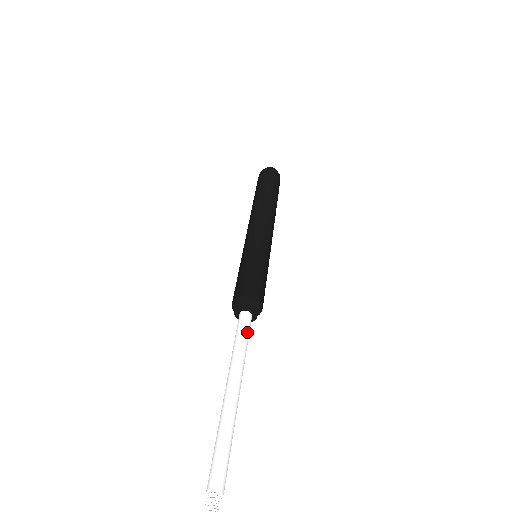
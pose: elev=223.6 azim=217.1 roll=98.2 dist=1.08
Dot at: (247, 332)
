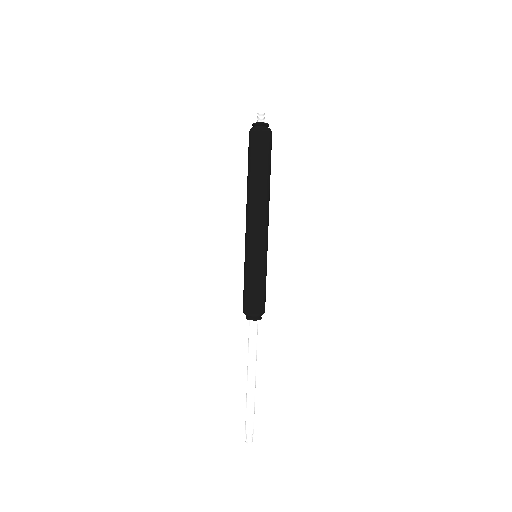
Dot at: occluded
